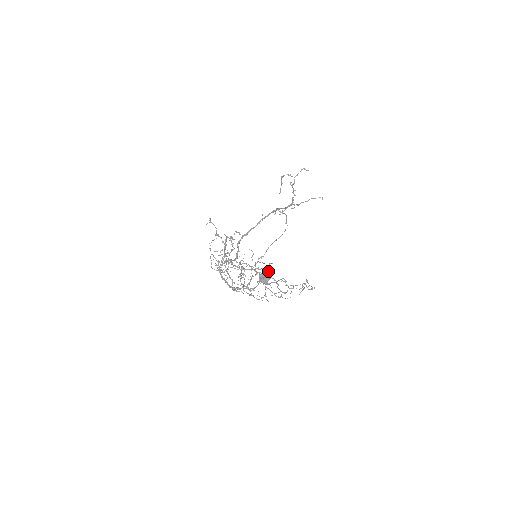
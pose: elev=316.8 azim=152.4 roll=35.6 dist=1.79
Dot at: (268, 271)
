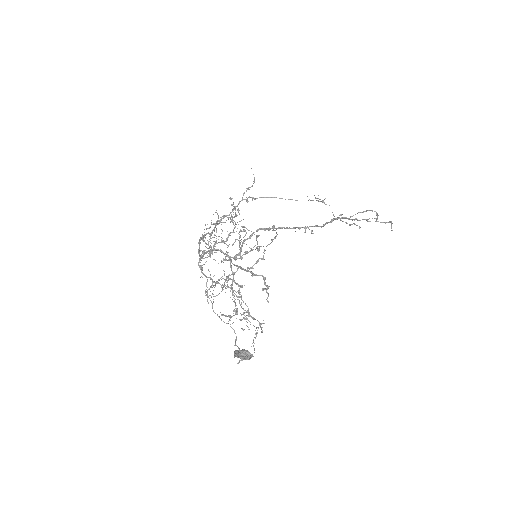
Dot at: (249, 316)
